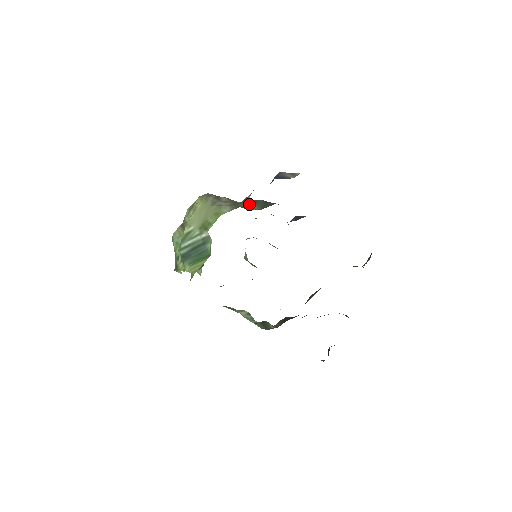
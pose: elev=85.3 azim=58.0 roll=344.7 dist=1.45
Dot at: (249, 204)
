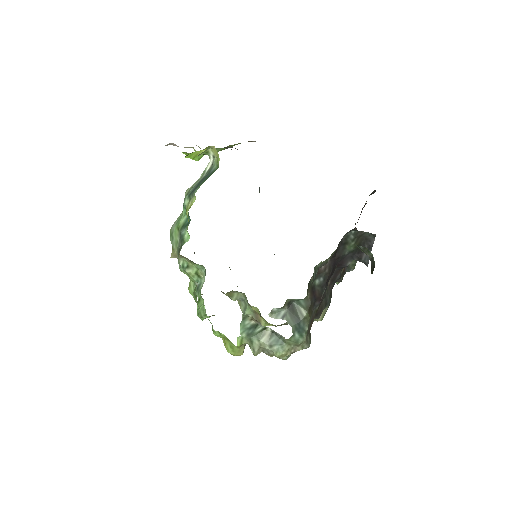
Dot at: occluded
